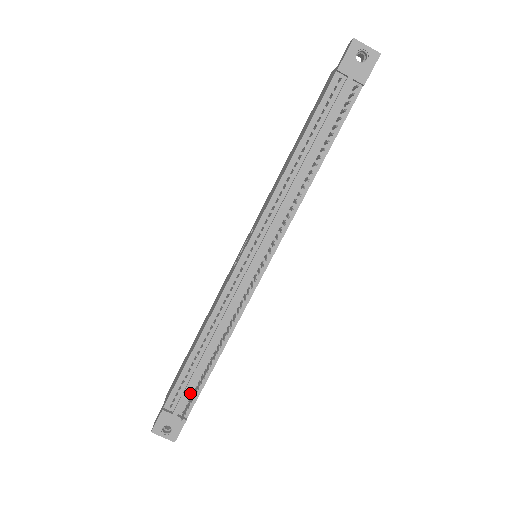
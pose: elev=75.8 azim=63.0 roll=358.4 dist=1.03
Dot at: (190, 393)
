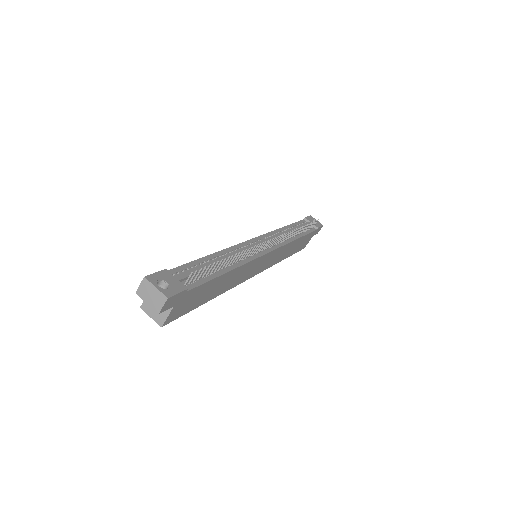
Dot at: occluded
